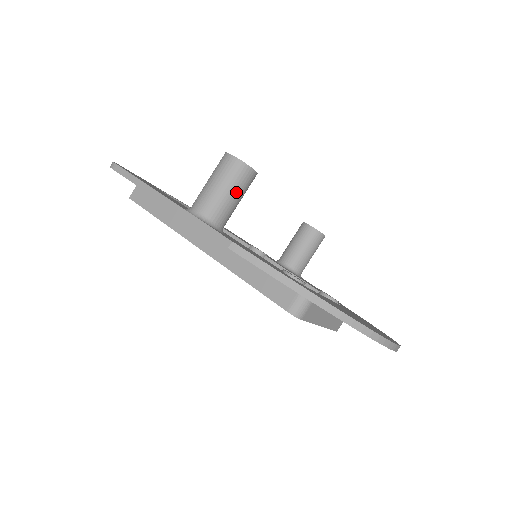
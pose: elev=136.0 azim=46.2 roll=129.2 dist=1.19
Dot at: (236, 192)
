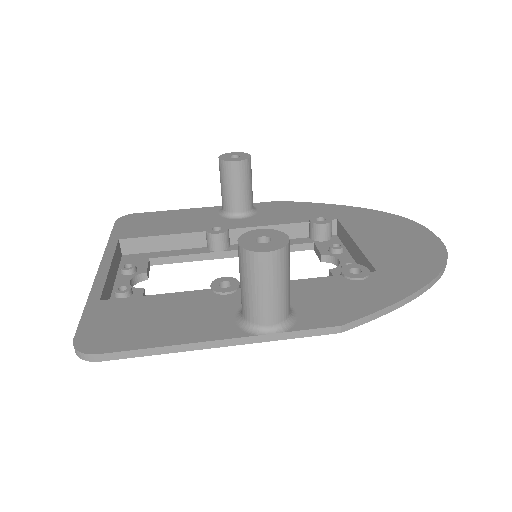
Dot at: (289, 274)
